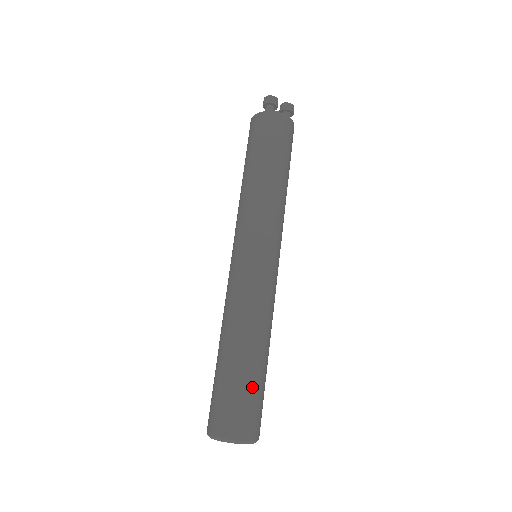
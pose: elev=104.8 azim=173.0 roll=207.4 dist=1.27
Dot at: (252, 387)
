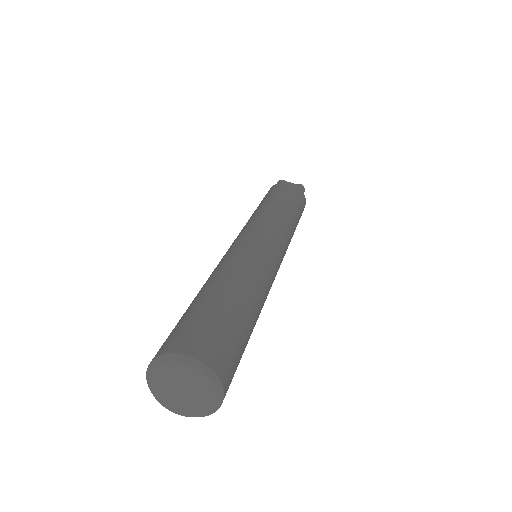
Dot at: (216, 311)
